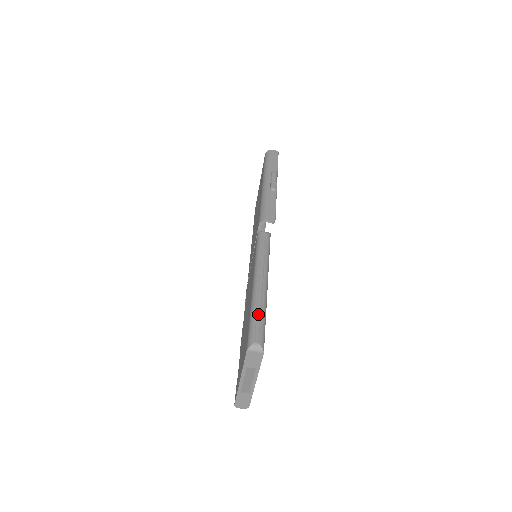
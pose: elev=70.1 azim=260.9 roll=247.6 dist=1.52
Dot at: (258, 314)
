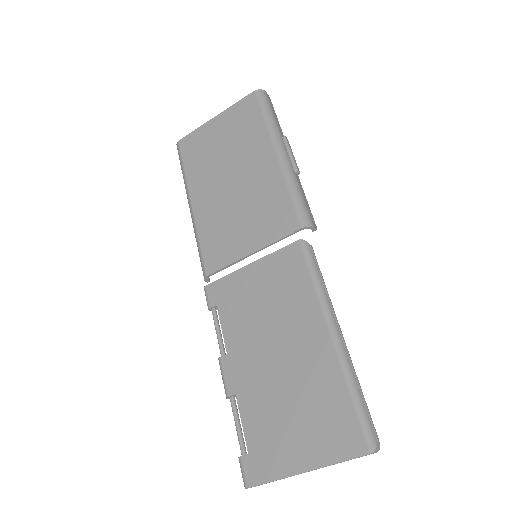
Dot at: occluded
